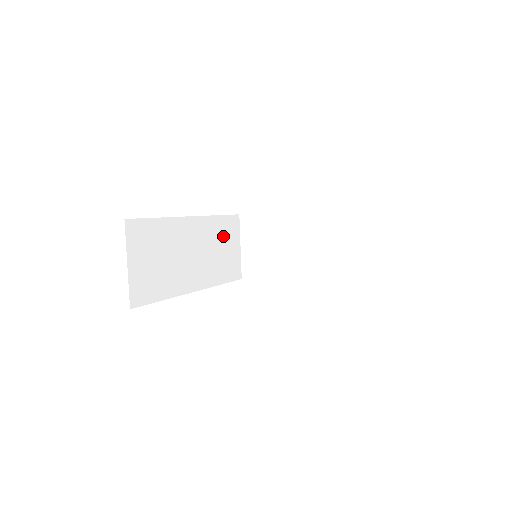
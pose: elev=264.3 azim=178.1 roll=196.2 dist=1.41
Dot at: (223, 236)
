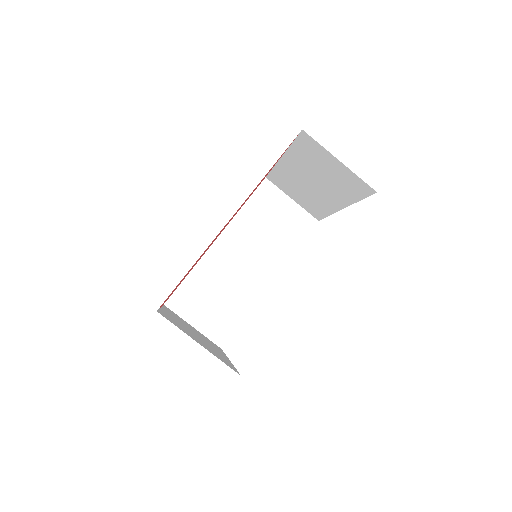
Dot at: (263, 214)
